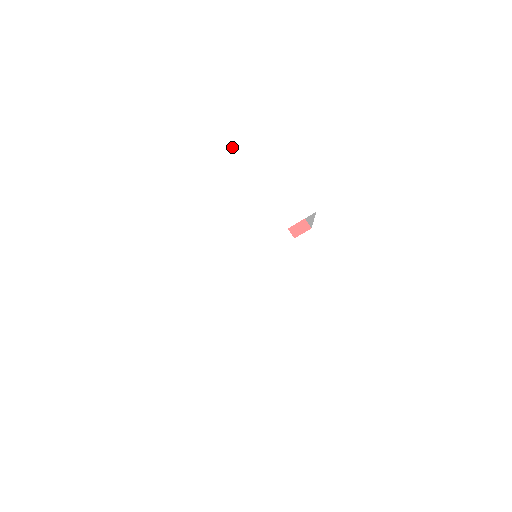
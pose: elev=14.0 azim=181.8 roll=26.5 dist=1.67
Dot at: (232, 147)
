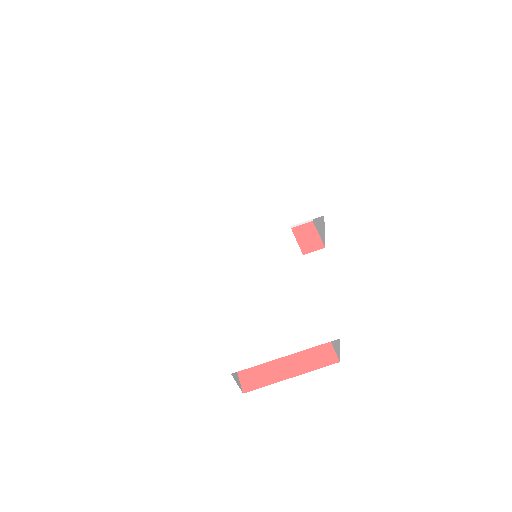
Dot at: (257, 153)
